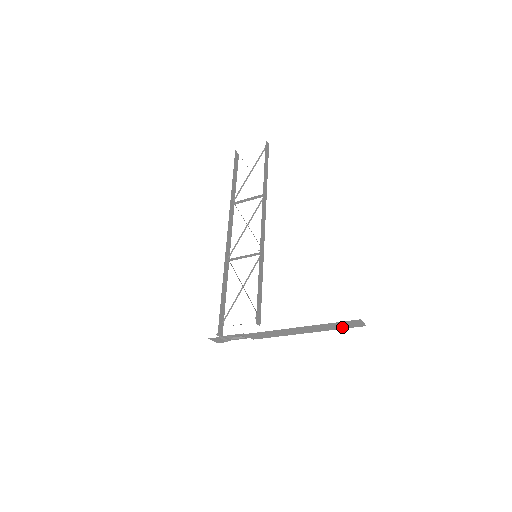
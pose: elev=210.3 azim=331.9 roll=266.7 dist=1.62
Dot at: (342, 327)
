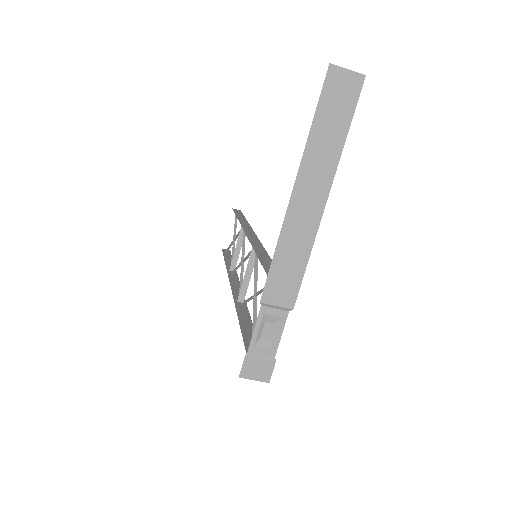
Dot at: (343, 121)
